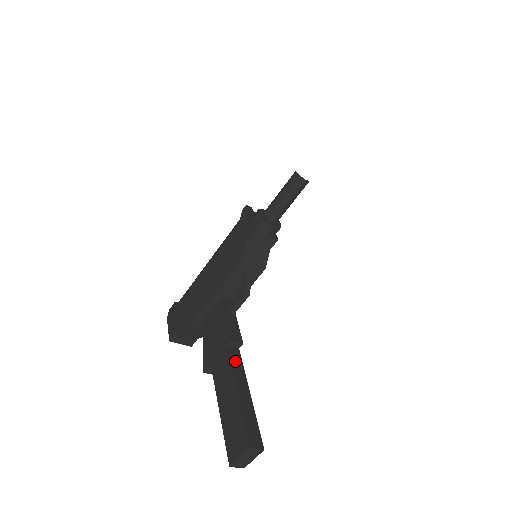
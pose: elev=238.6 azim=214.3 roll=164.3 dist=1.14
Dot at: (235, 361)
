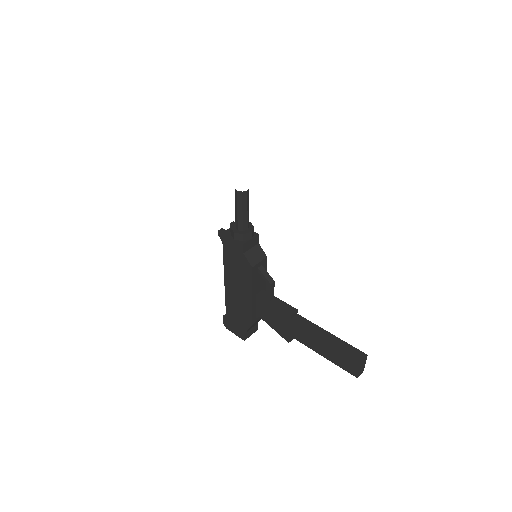
Dot at: (304, 324)
